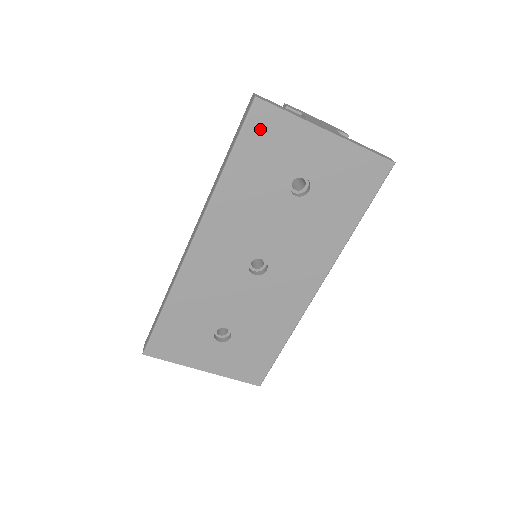
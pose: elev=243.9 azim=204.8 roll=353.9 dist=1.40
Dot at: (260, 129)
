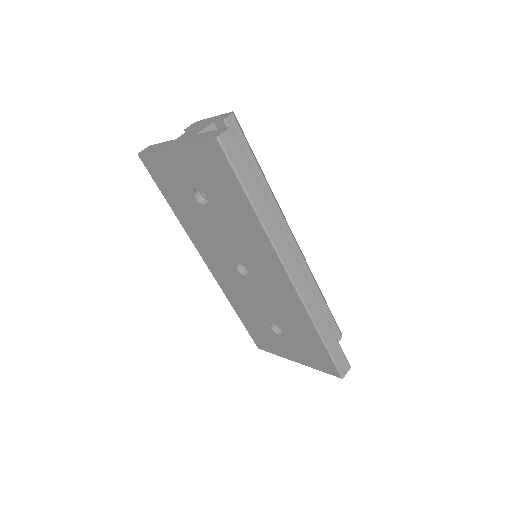
Dot at: (155, 172)
